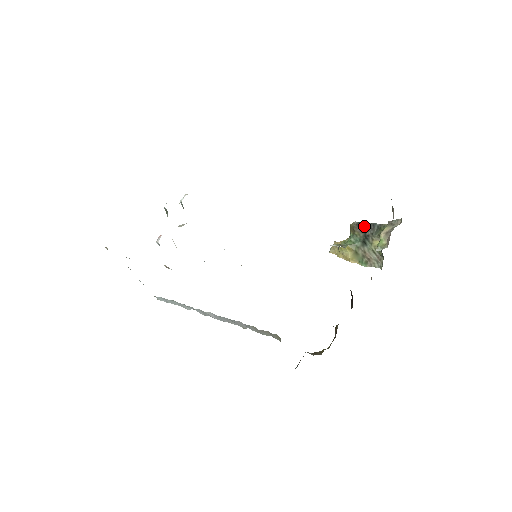
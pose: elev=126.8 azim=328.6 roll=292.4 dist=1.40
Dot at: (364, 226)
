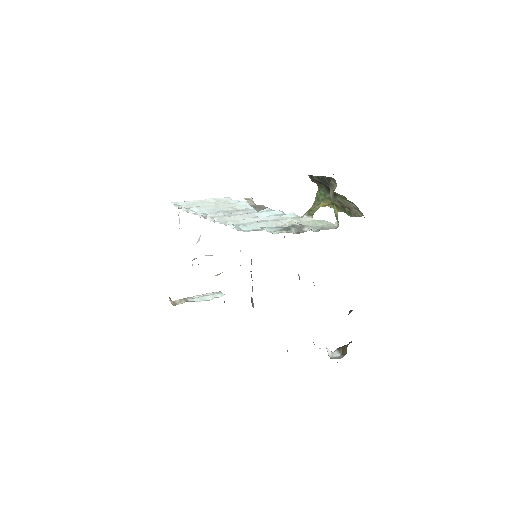
Dot at: (318, 179)
